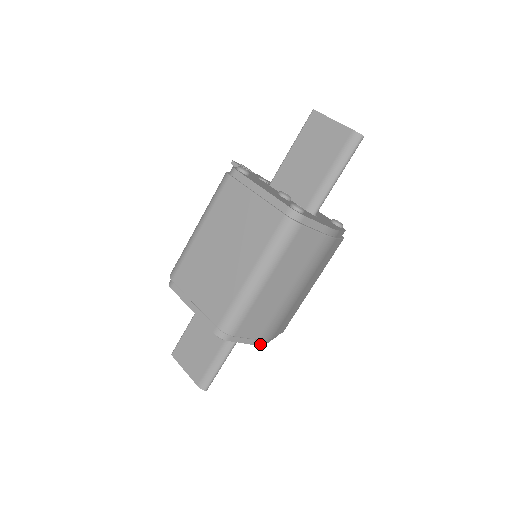
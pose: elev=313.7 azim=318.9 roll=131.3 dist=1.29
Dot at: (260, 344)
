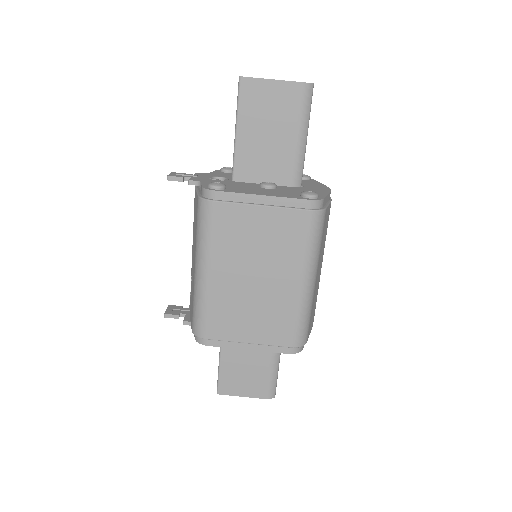
Dot at: occluded
